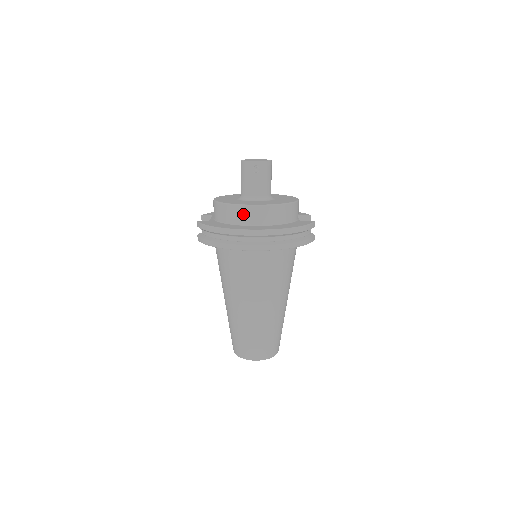
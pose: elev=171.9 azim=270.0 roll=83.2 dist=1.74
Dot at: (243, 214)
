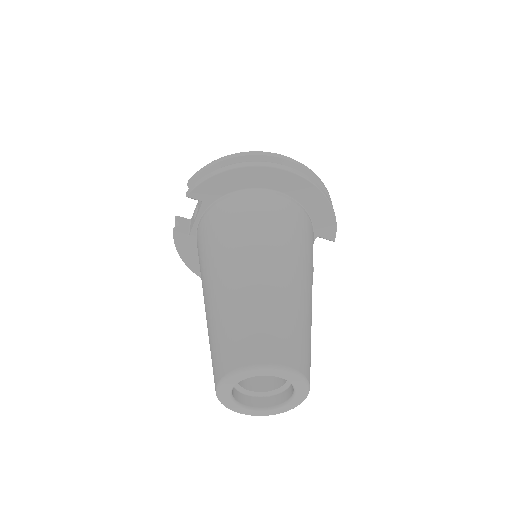
Dot at: occluded
